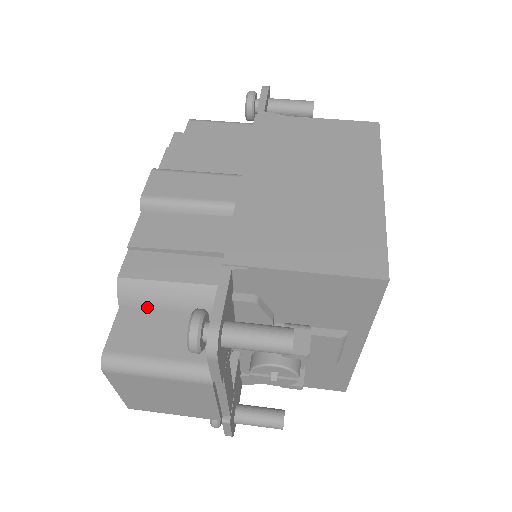
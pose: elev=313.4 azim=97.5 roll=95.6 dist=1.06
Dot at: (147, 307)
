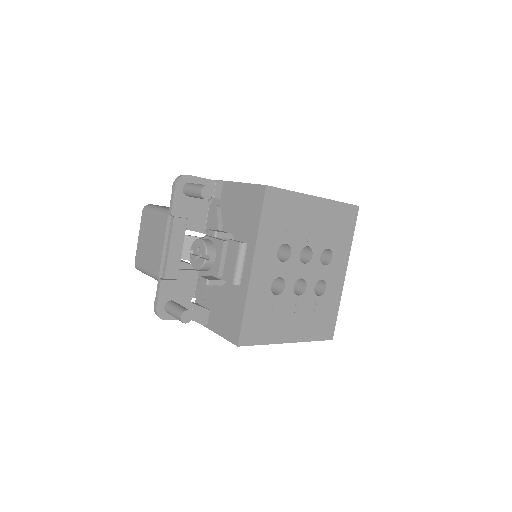
Dot at: occluded
